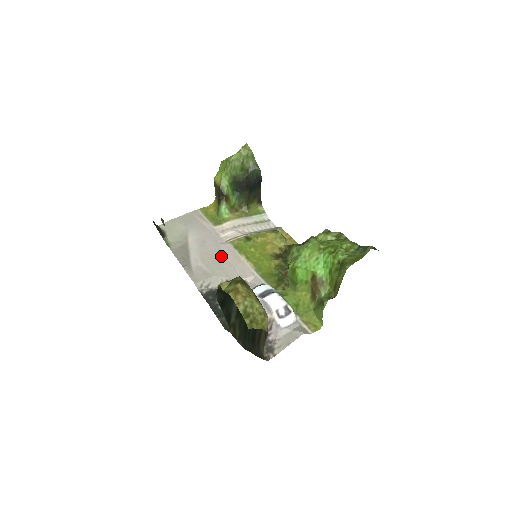
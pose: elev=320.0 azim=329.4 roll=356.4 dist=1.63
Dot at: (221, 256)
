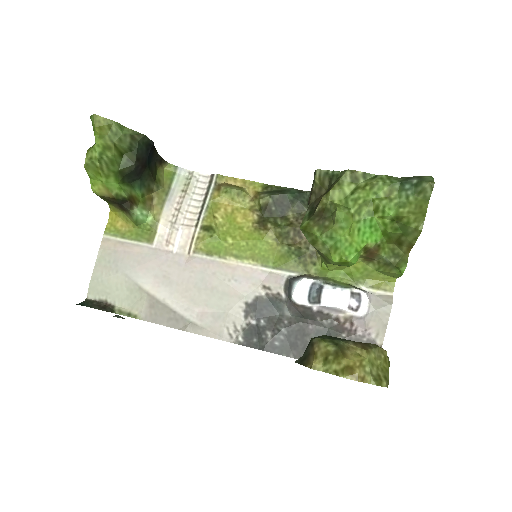
Dot at: (206, 278)
